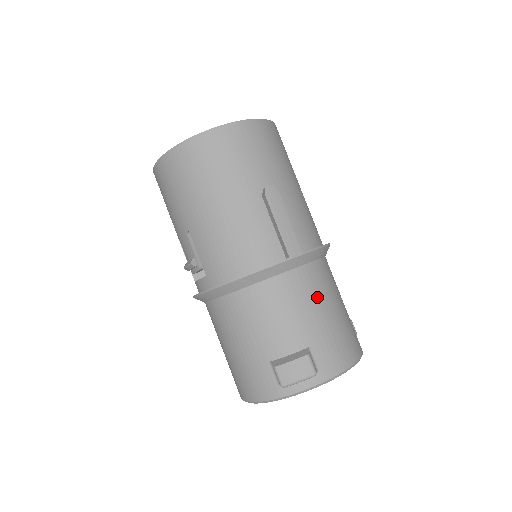
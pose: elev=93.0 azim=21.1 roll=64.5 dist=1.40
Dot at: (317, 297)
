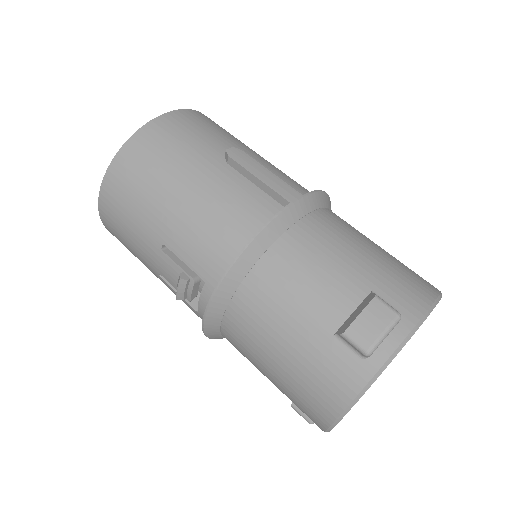
Dot at: (347, 238)
